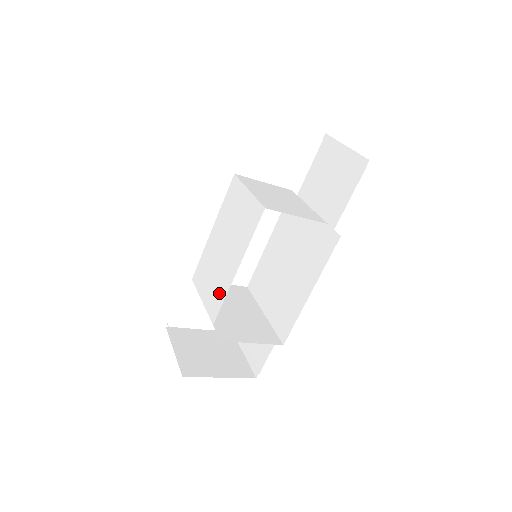
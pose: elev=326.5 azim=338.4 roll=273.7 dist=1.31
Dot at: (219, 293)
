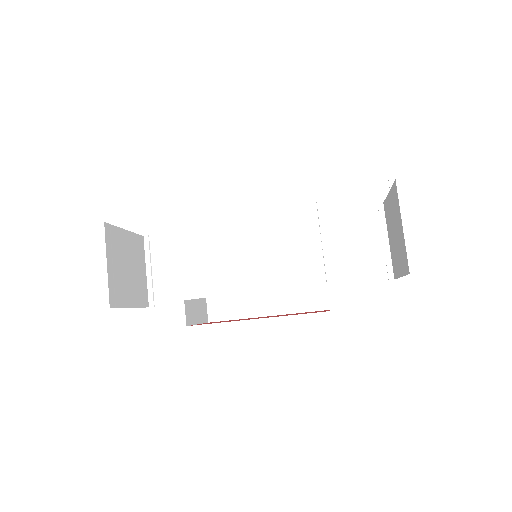
Dot at: (214, 282)
